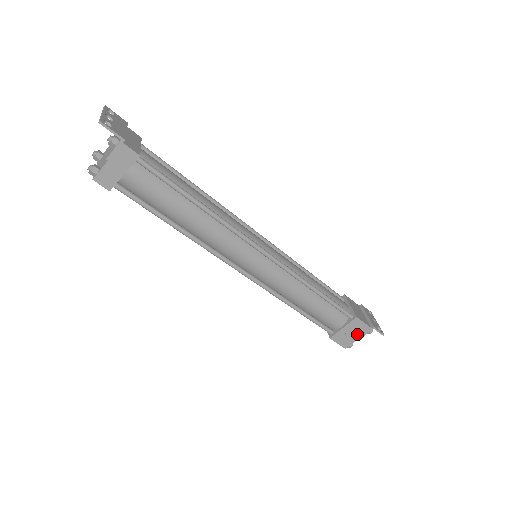
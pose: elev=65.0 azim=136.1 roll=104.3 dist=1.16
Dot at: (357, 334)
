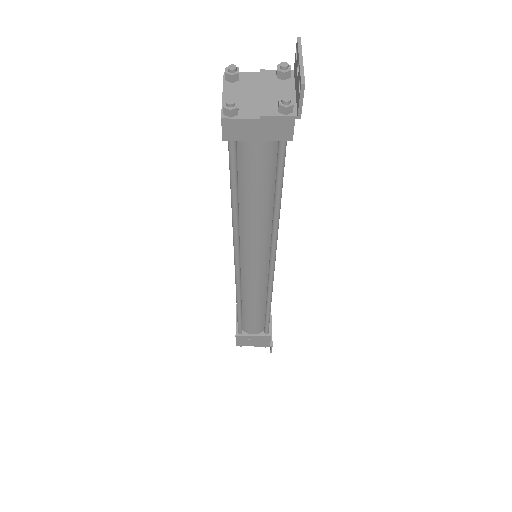
Dot at: (256, 343)
